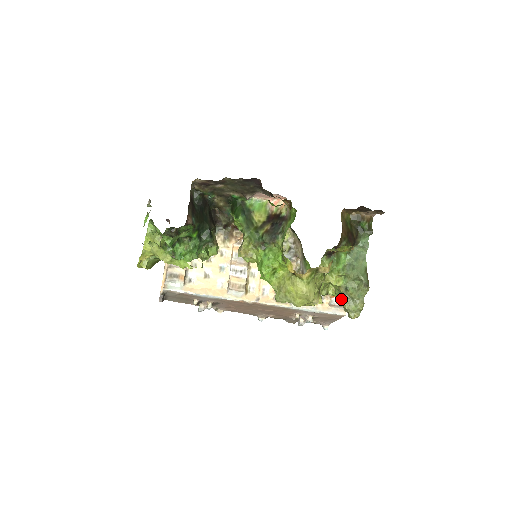
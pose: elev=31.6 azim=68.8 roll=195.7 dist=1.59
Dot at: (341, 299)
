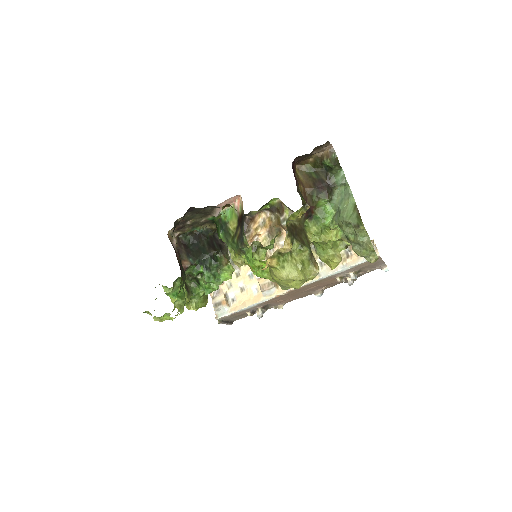
Dot at: occluded
